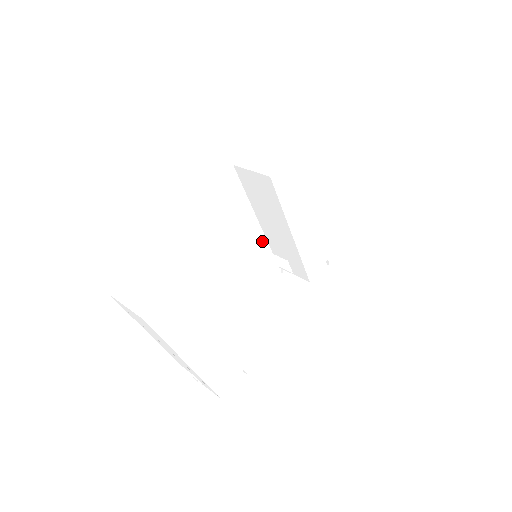
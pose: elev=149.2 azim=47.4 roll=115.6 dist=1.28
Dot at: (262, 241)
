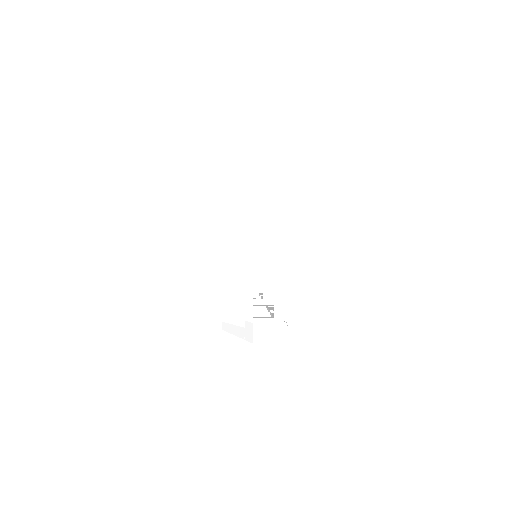
Dot at: occluded
